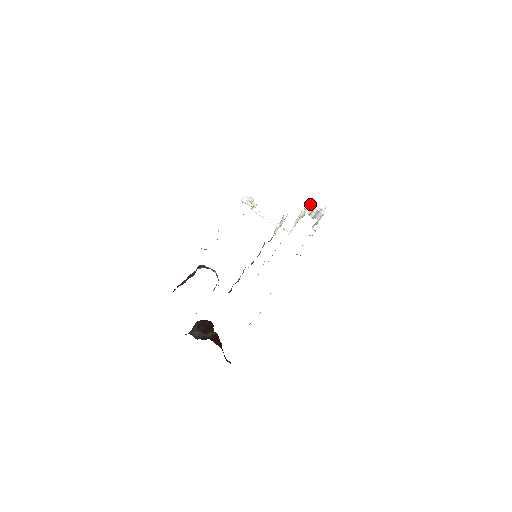
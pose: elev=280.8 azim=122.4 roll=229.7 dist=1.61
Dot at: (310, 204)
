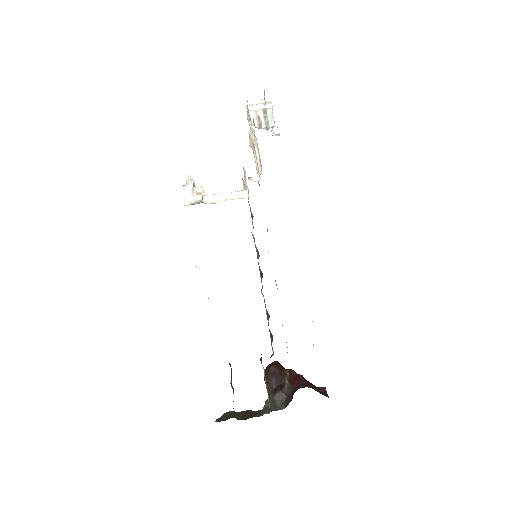
Dot at: (248, 108)
